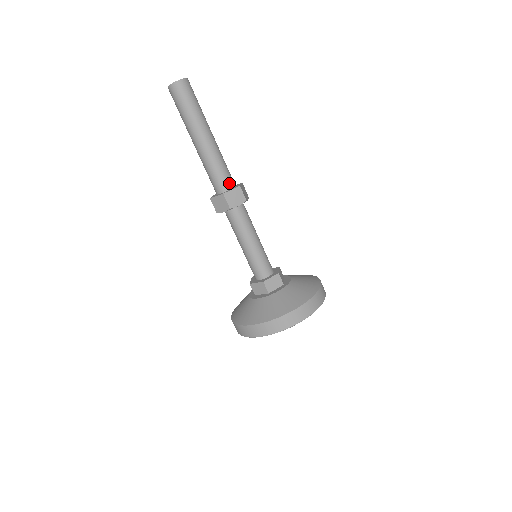
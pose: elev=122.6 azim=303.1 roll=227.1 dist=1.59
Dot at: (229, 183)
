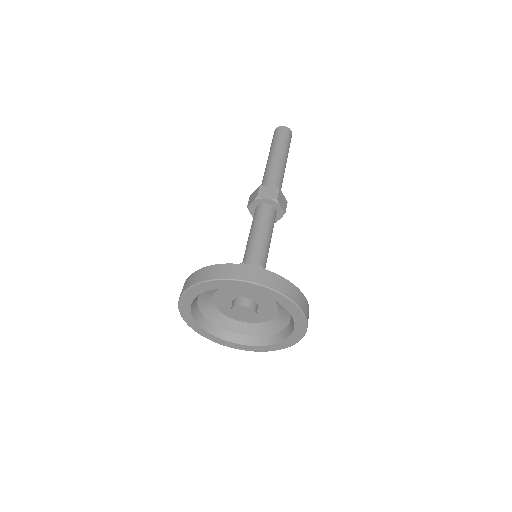
Dot at: occluded
